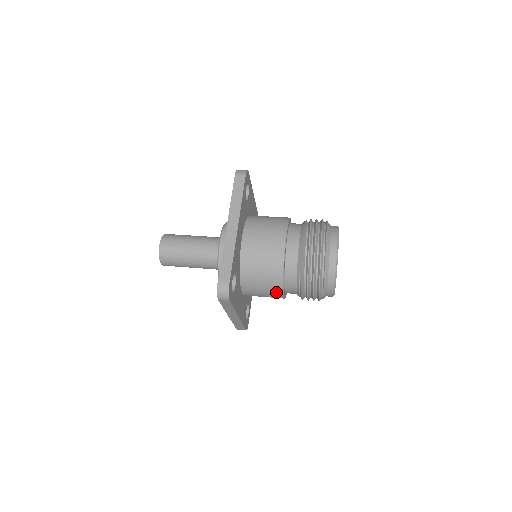
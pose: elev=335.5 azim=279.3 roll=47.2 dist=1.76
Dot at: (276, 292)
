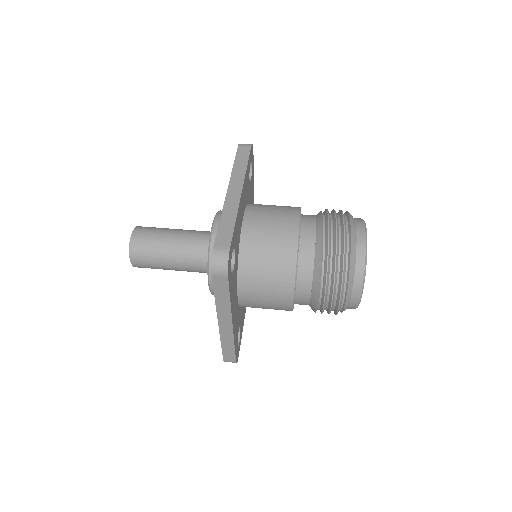
Dot at: occluded
